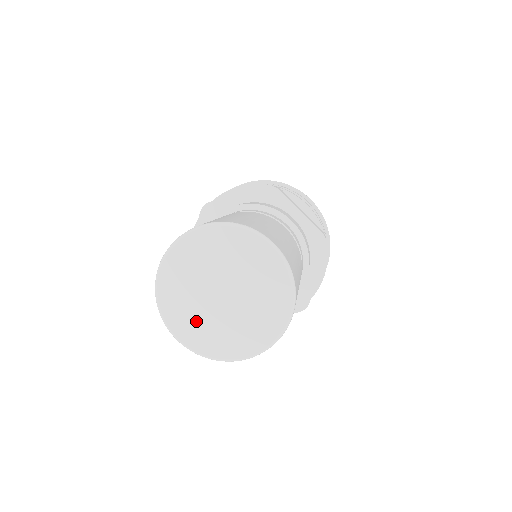
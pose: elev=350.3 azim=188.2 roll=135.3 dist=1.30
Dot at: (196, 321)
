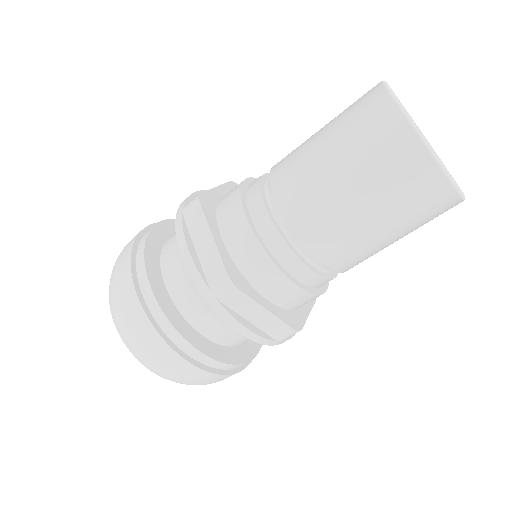
Dot at: (439, 159)
